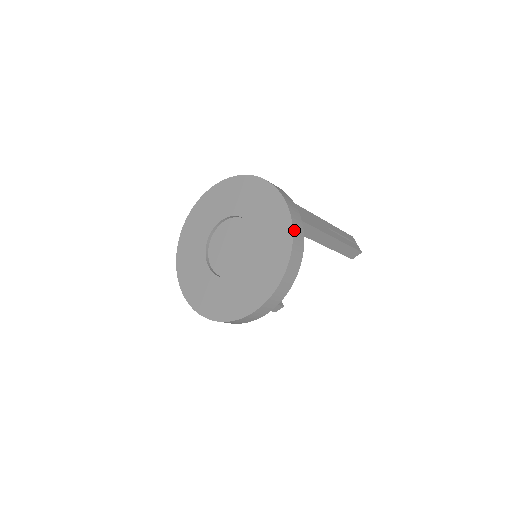
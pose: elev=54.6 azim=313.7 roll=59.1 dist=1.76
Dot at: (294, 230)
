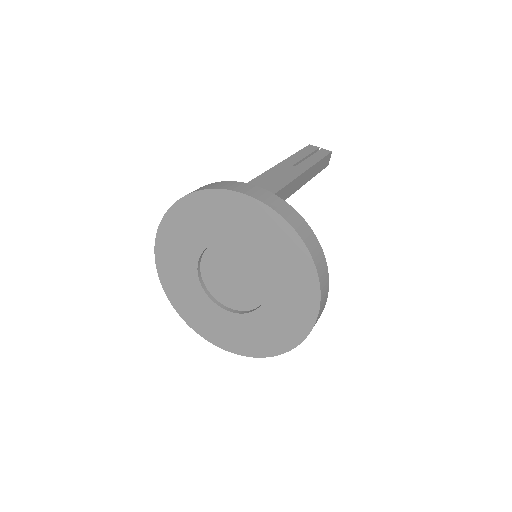
Dot at: (283, 215)
